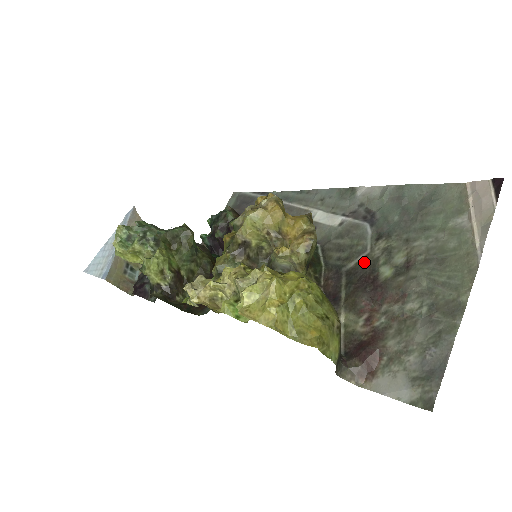
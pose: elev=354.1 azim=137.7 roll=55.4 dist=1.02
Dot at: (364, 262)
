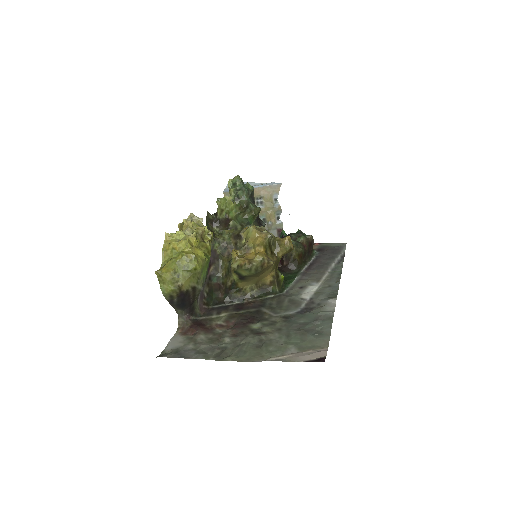
Dot at: (266, 315)
